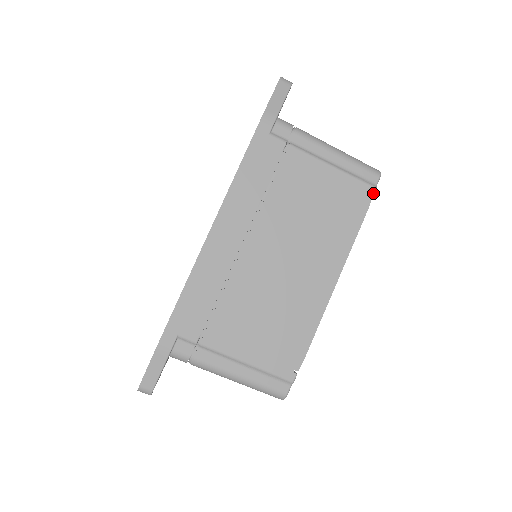
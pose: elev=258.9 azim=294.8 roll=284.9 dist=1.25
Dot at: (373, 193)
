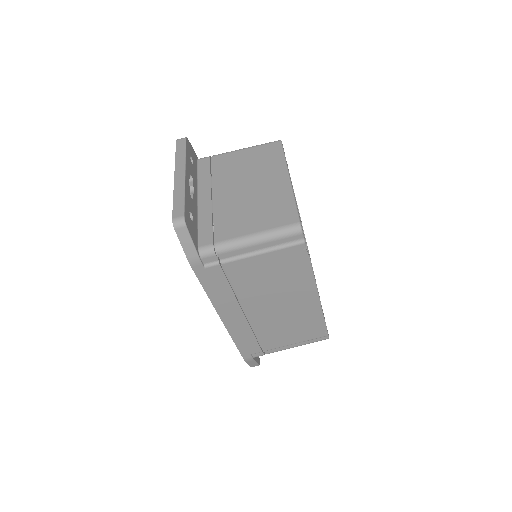
Dot at: (305, 246)
